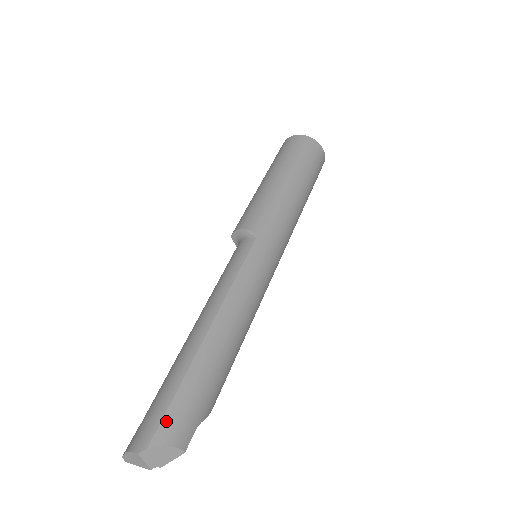
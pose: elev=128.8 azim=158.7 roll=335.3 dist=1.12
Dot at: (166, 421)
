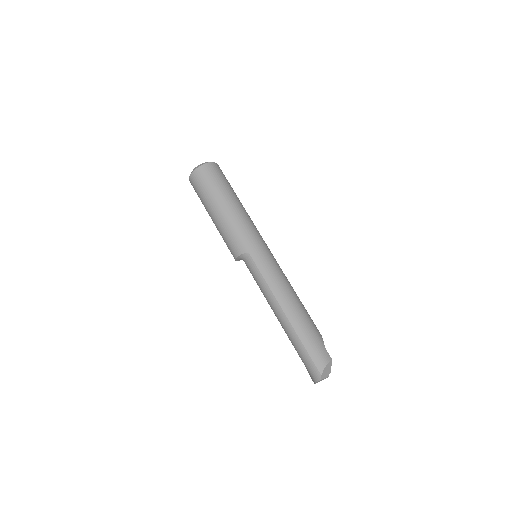
Dot at: (315, 361)
